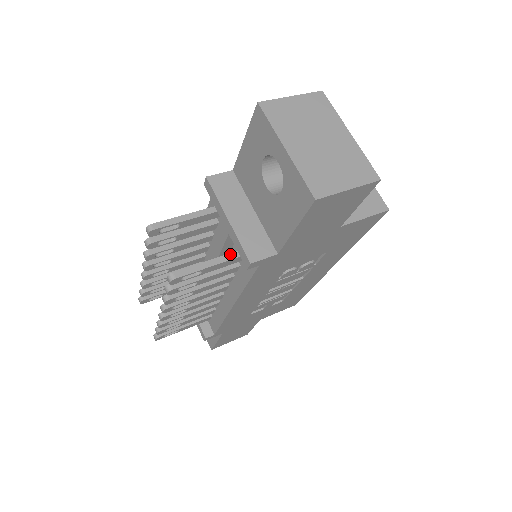
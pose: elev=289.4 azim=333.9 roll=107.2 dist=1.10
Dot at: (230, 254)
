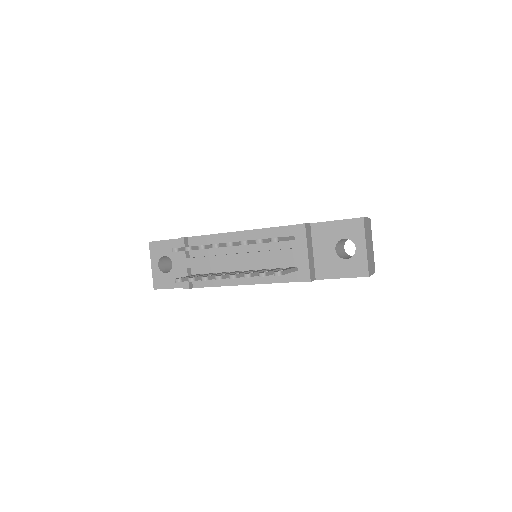
Dot at: (294, 268)
